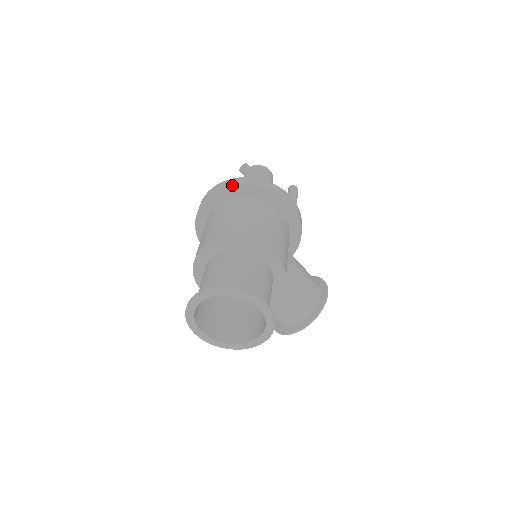
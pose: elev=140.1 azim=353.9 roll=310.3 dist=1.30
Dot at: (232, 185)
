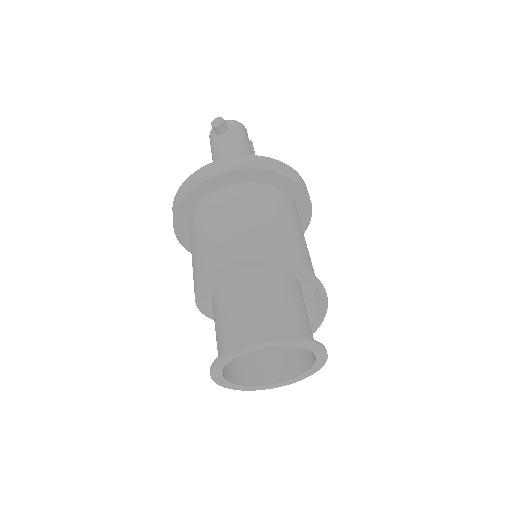
Dot at: (246, 168)
